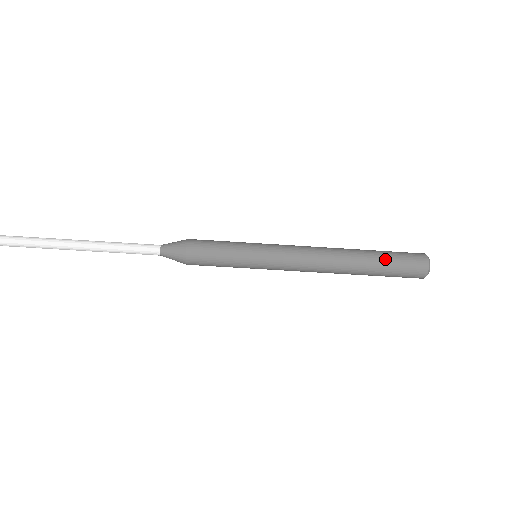
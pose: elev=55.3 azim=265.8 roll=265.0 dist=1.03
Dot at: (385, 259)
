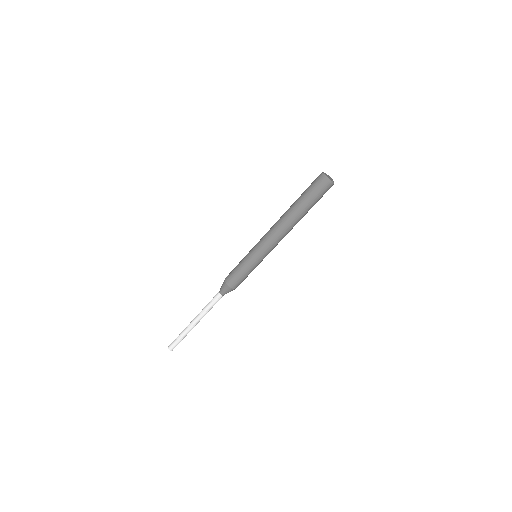
Dot at: (307, 202)
